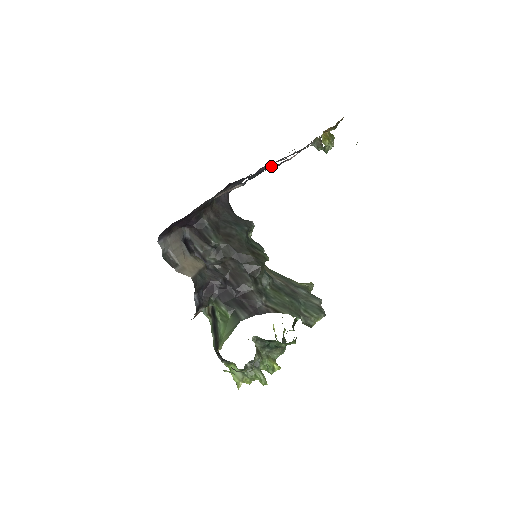
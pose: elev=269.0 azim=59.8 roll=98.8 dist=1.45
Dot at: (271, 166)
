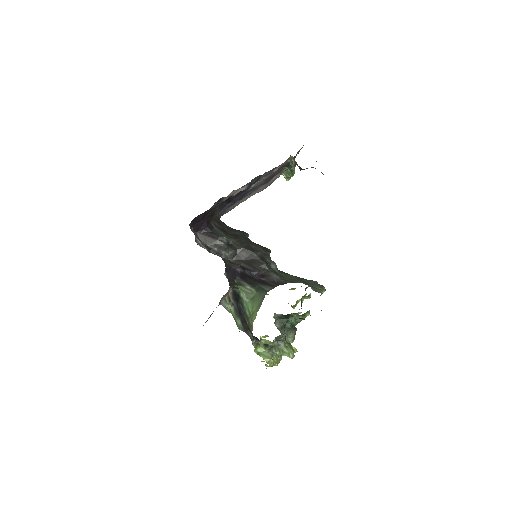
Dot at: (249, 194)
